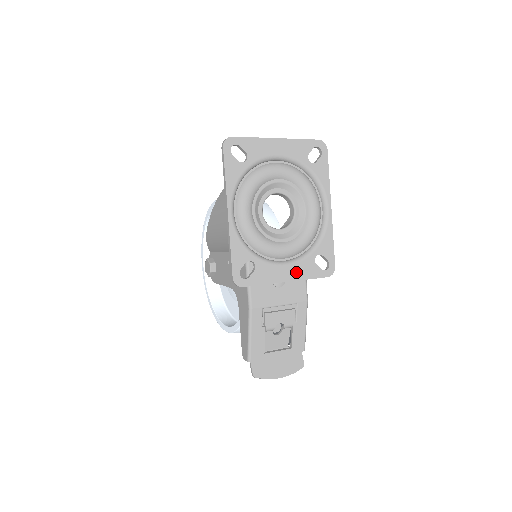
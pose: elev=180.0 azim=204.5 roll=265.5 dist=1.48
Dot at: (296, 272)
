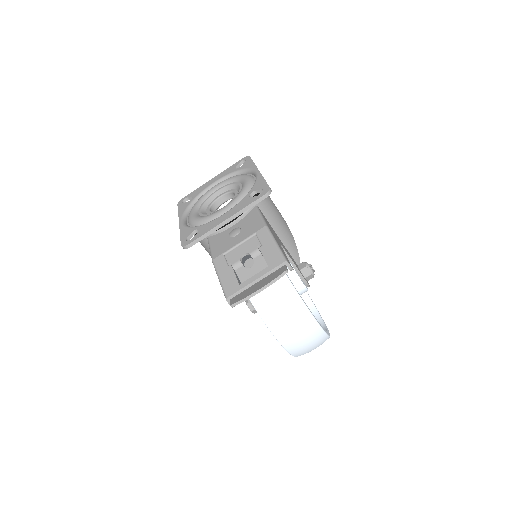
Dot at: (233, 212)
